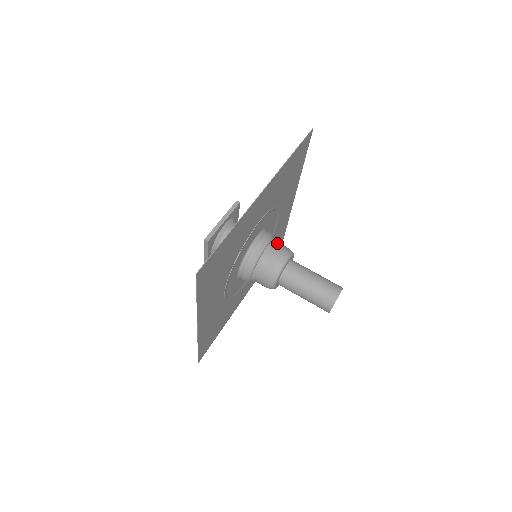
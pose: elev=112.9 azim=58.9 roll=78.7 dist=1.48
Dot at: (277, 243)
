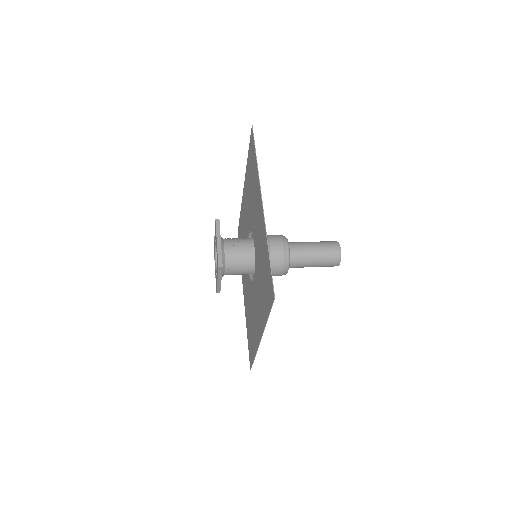
Dot at: occluded
